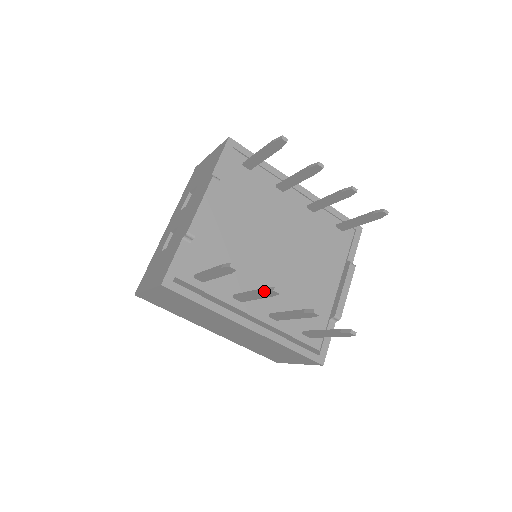
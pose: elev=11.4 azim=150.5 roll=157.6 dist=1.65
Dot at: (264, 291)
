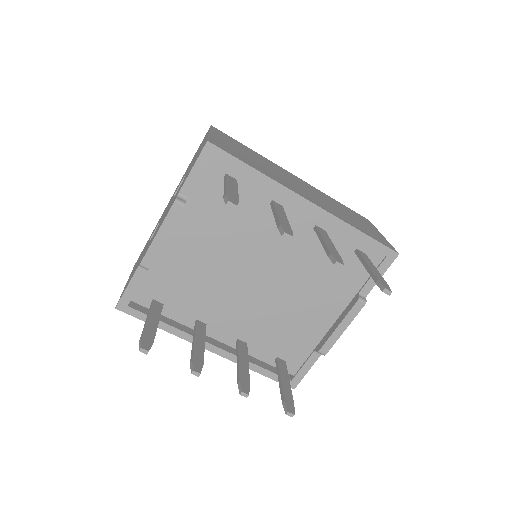
Dot at: (190, 362)
